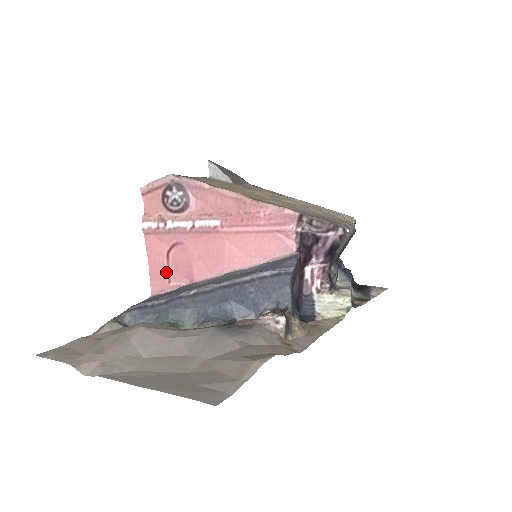
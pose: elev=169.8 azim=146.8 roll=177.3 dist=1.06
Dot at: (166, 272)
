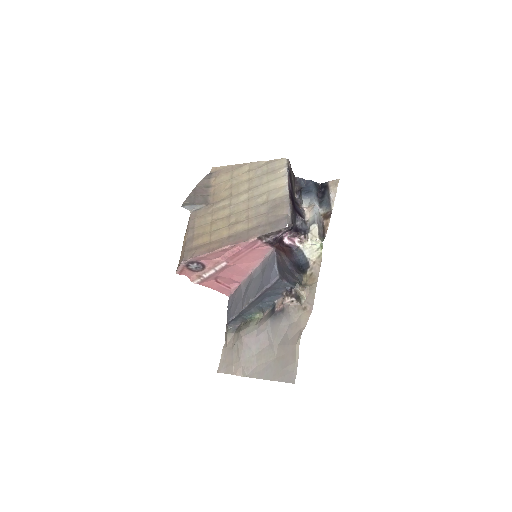
Dot at: (224, 287)
